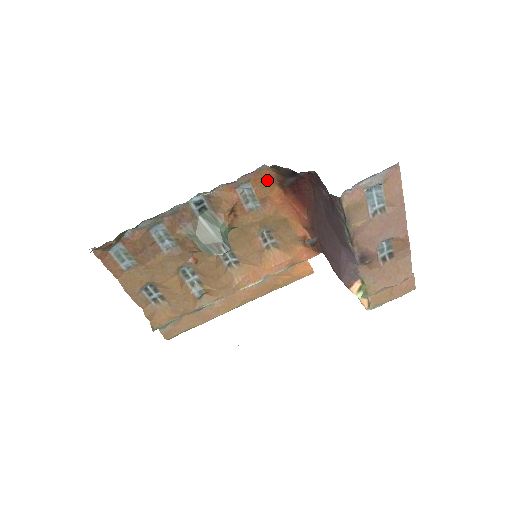
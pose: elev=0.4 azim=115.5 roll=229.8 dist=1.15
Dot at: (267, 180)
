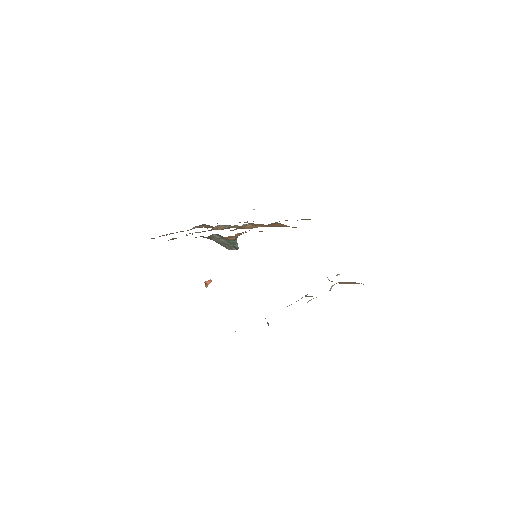
Dot at: occluded
